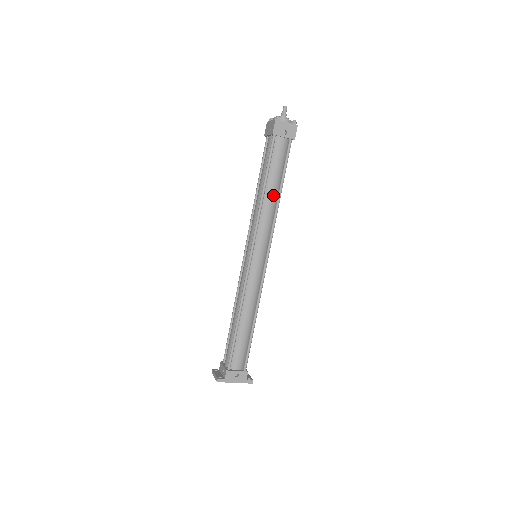
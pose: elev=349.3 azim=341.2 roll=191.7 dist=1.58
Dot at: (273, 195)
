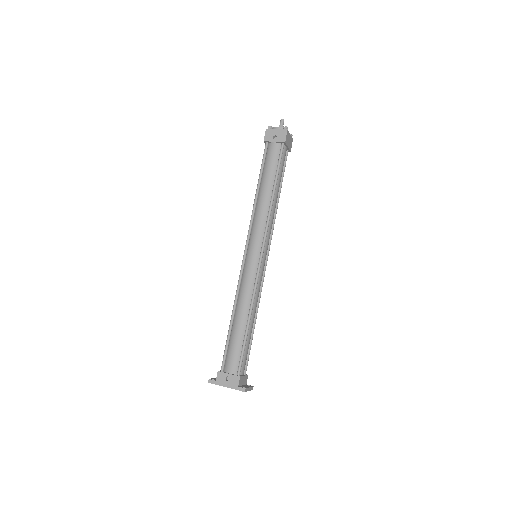
Dot at: (266, 194)
